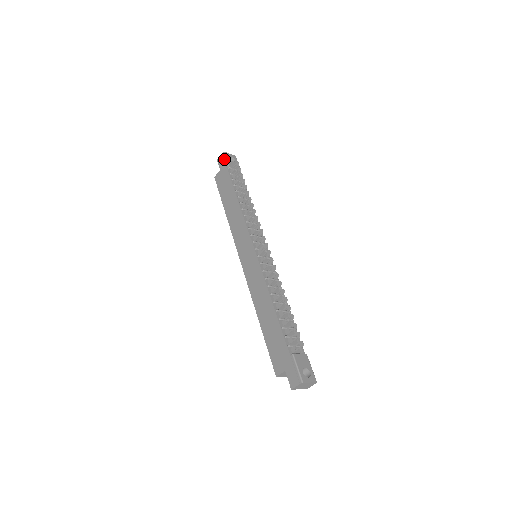
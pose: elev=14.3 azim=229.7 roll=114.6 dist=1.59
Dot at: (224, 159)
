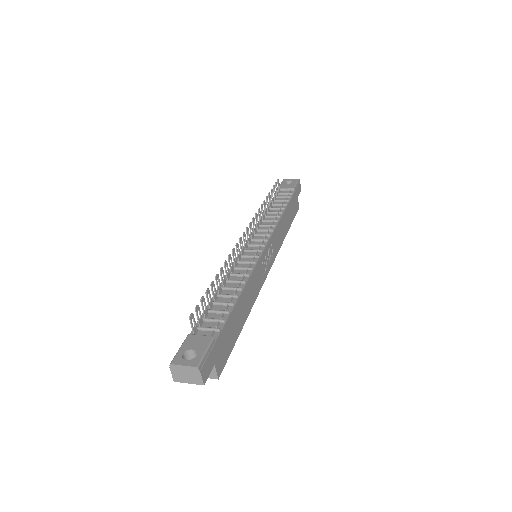
Dot at: occluded
